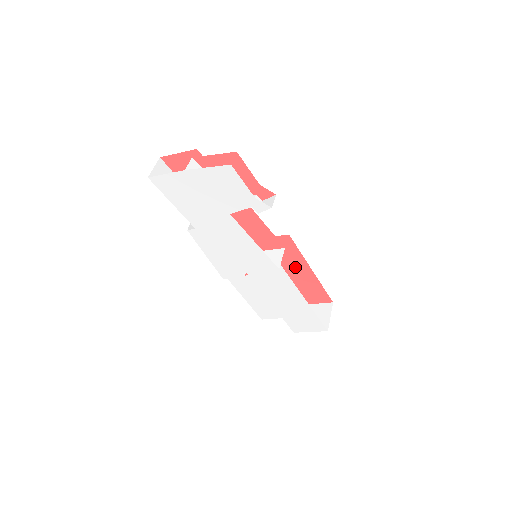
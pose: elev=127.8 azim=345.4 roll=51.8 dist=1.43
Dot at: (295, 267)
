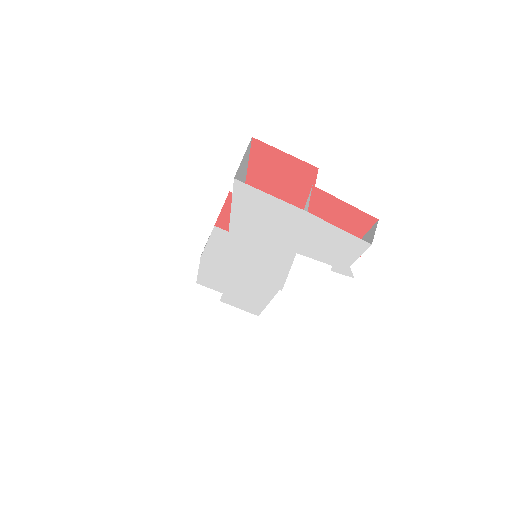
Dot at: occluded
